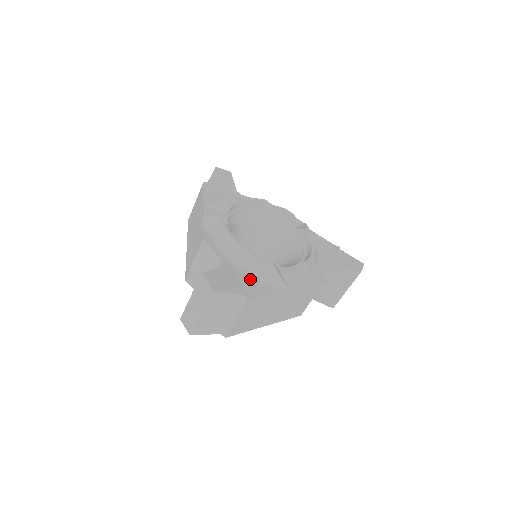
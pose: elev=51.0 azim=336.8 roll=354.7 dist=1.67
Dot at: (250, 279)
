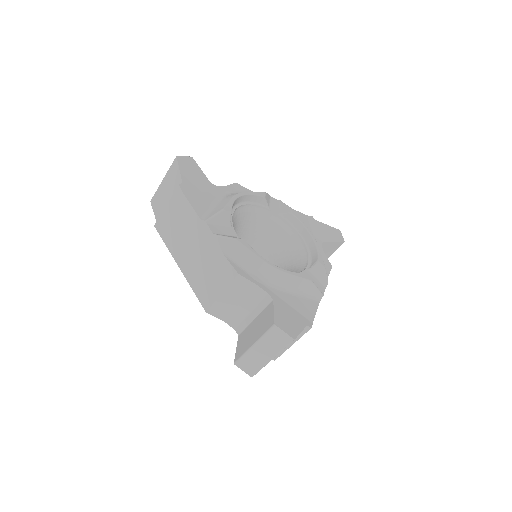
Dot at: (296, 301)
